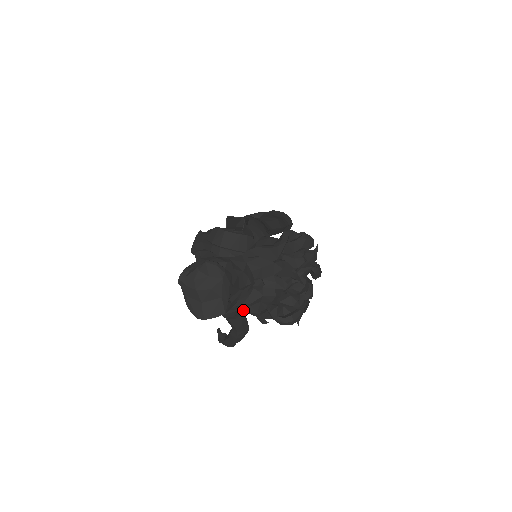
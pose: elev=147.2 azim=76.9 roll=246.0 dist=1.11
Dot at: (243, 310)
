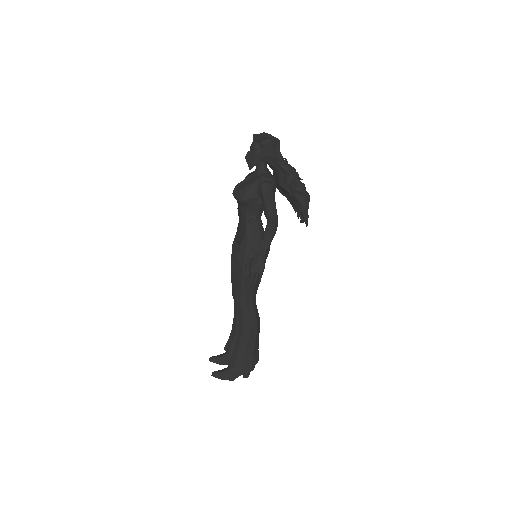
Dot at: (283, 163)
